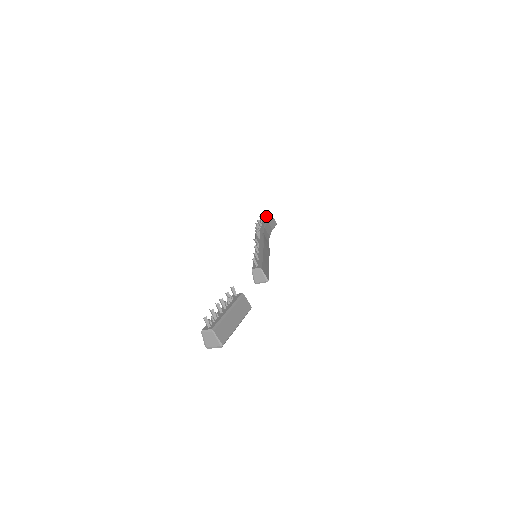
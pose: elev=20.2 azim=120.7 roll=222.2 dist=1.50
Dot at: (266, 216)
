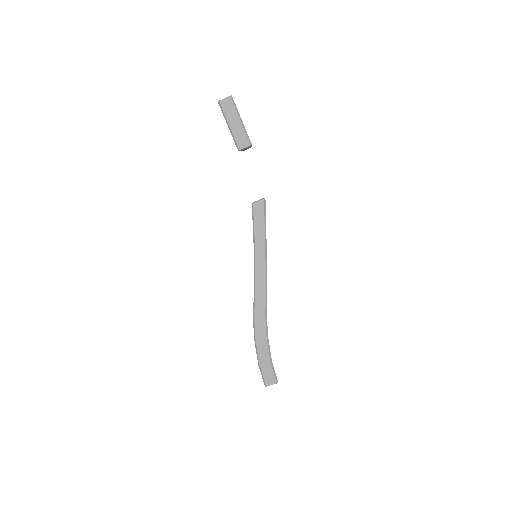
Dot at: occluded
